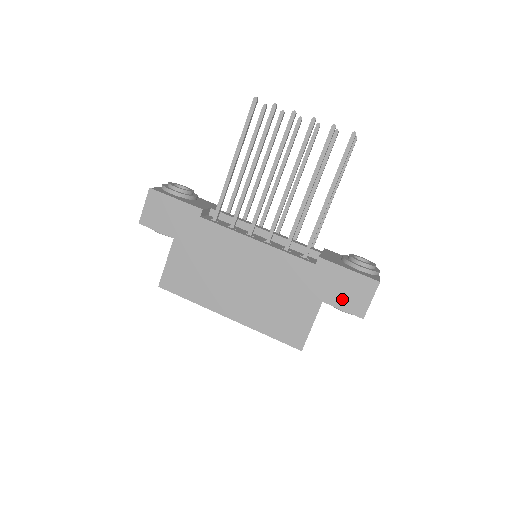
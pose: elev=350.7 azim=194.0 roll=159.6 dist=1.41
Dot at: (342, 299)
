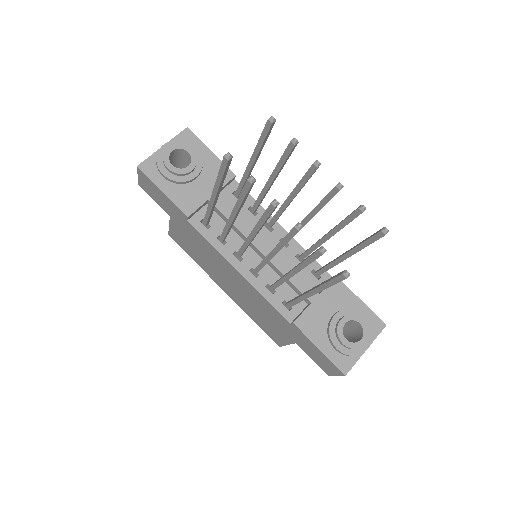
Dot at: (312, 355)
